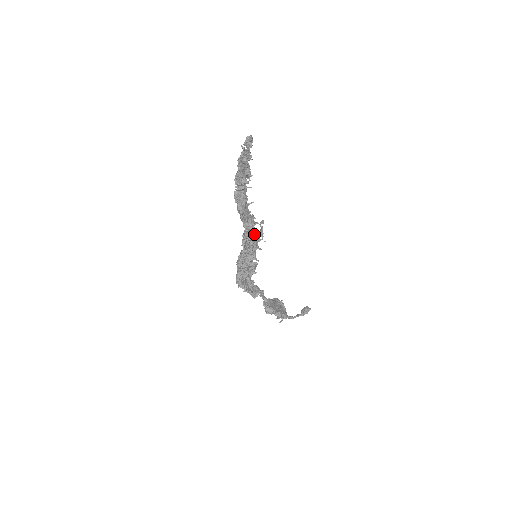
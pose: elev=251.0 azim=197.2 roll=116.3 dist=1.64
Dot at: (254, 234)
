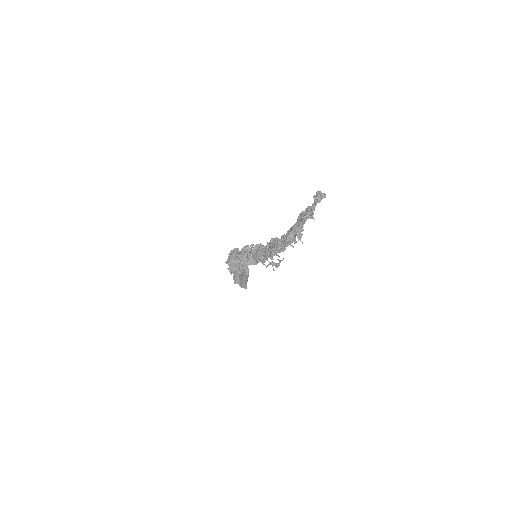
Dot at: occluded
